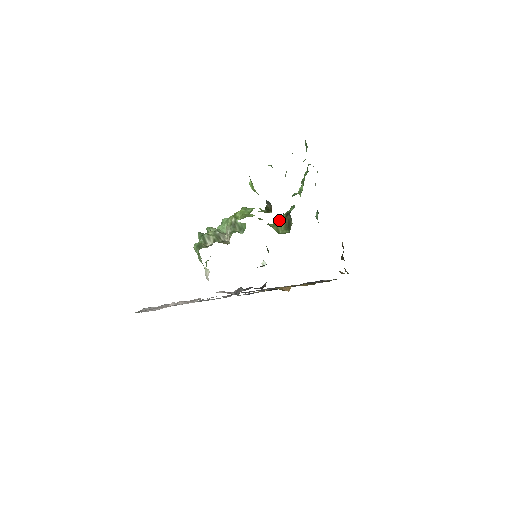
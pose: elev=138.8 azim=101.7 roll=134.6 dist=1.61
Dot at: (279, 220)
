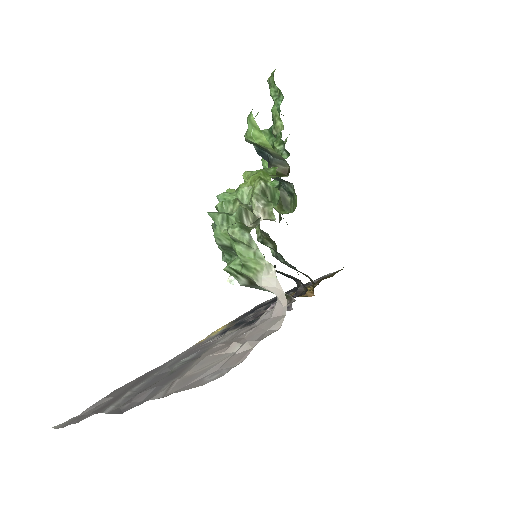
Dot at: occluded
